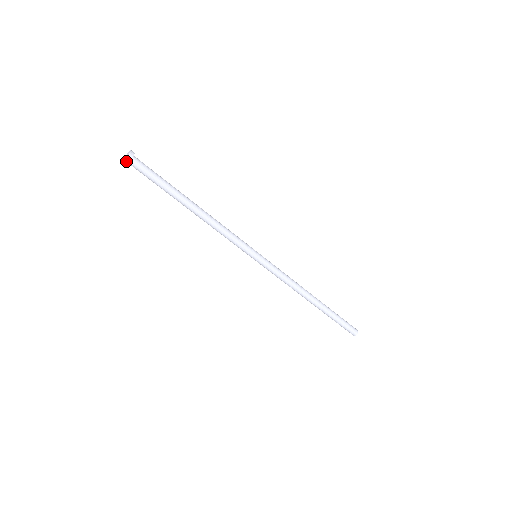
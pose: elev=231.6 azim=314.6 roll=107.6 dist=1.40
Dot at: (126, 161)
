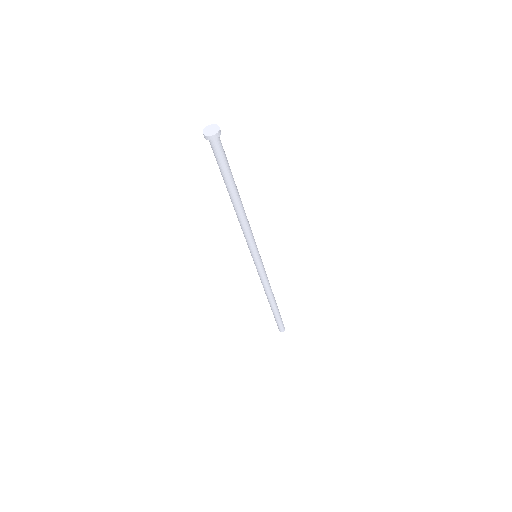
Dot at: (215, 136)
